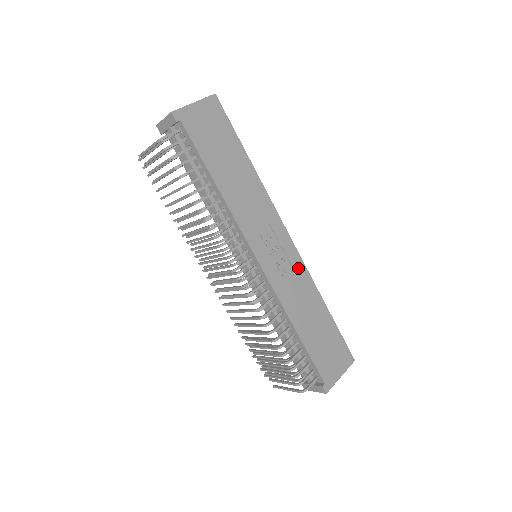
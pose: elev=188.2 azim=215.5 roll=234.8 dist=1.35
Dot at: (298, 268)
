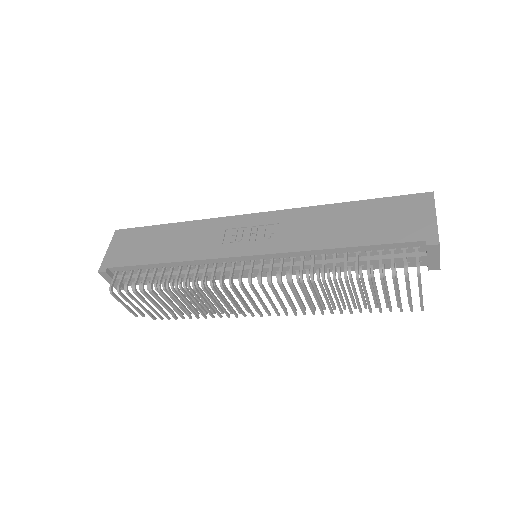
Dot at: (285, 218)
